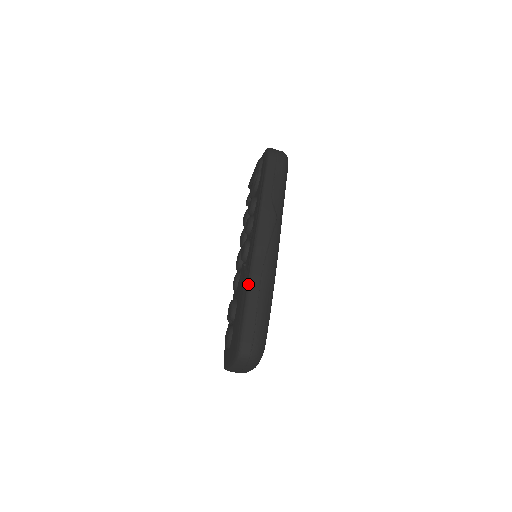
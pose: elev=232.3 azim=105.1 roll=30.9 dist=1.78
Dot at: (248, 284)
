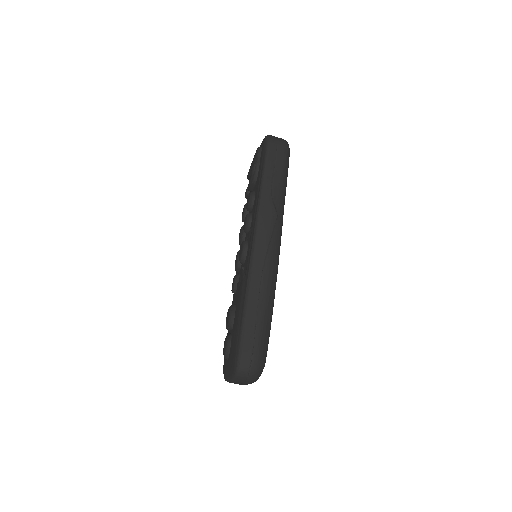
Dot at: (246, 292)
